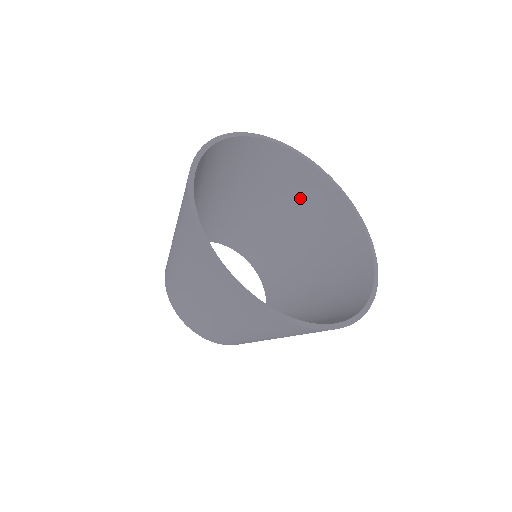
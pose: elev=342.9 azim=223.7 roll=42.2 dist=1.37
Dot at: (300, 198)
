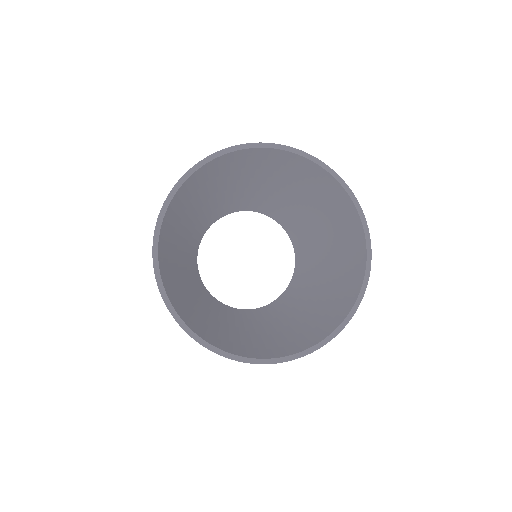
Dot at: (305, 183)
